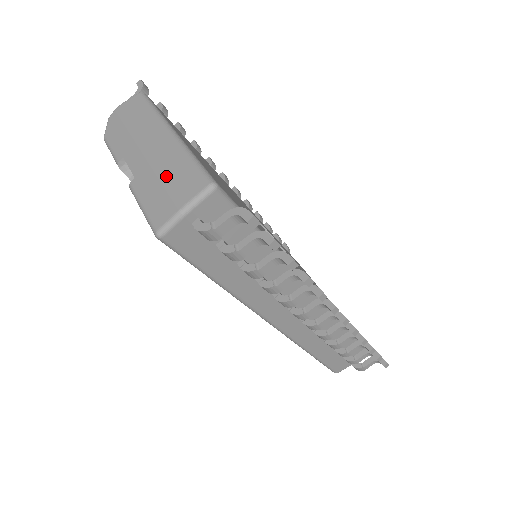
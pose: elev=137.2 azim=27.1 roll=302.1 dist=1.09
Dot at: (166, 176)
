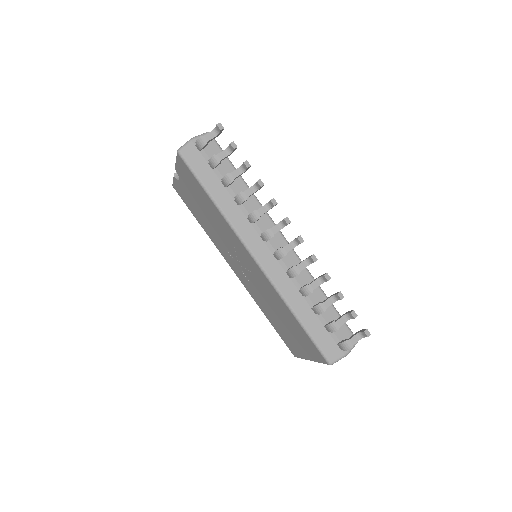
Dot at: occluded
